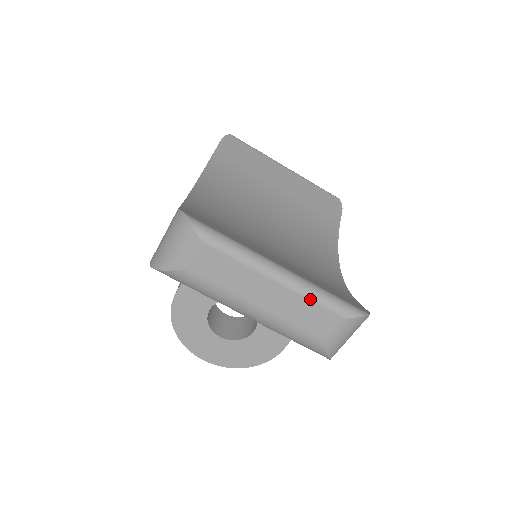
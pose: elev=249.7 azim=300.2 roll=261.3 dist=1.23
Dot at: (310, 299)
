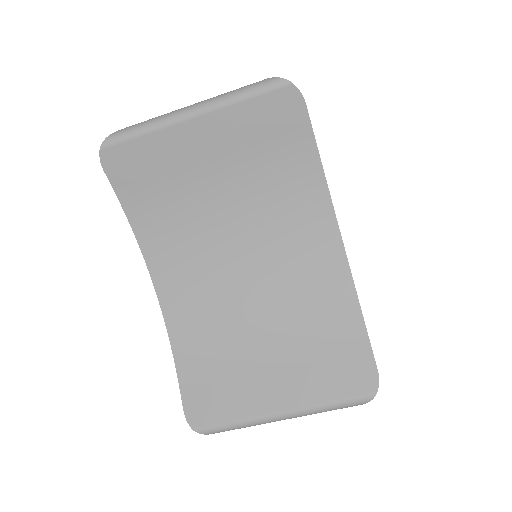
Dot at: (319, 412)
